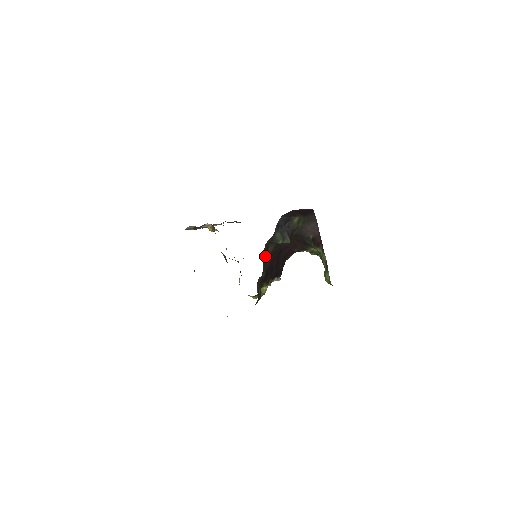
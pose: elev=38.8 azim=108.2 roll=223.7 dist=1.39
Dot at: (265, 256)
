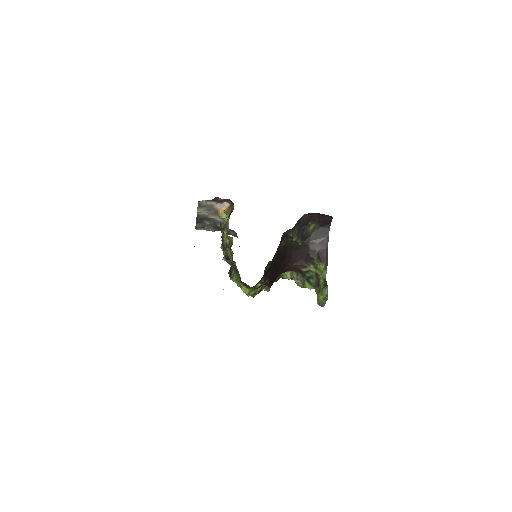
Dot at: (279, 245)
